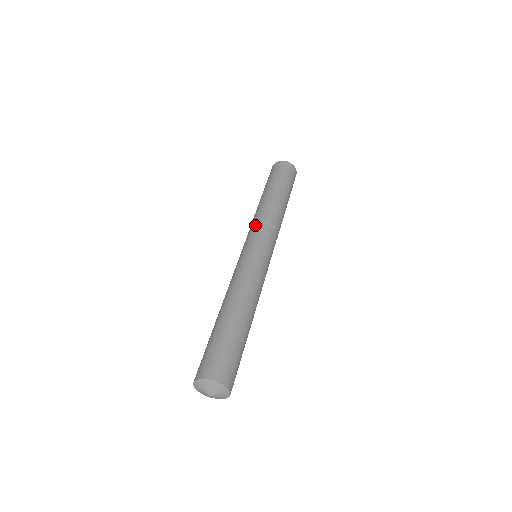
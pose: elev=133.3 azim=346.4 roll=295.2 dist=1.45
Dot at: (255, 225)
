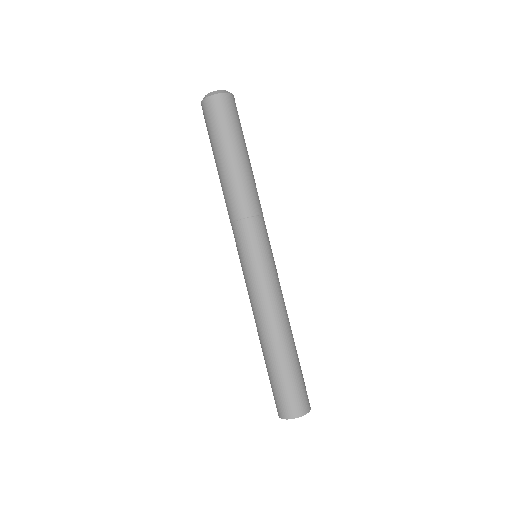
Dot at: (242, 224)
